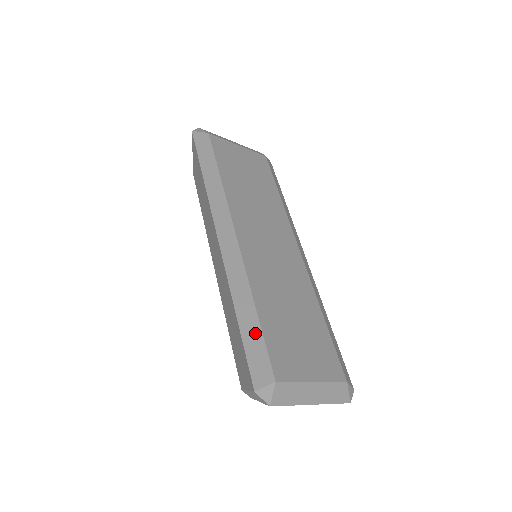
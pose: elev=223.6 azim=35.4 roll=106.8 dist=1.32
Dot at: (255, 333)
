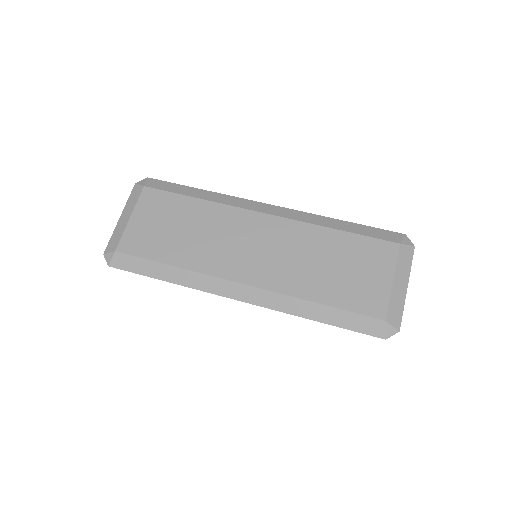
Dot at: (340, 315)
